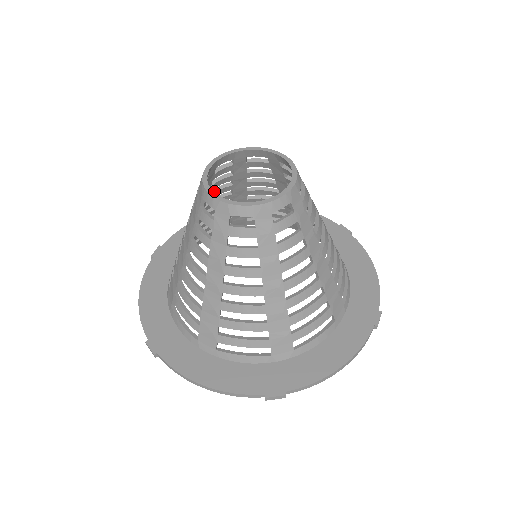
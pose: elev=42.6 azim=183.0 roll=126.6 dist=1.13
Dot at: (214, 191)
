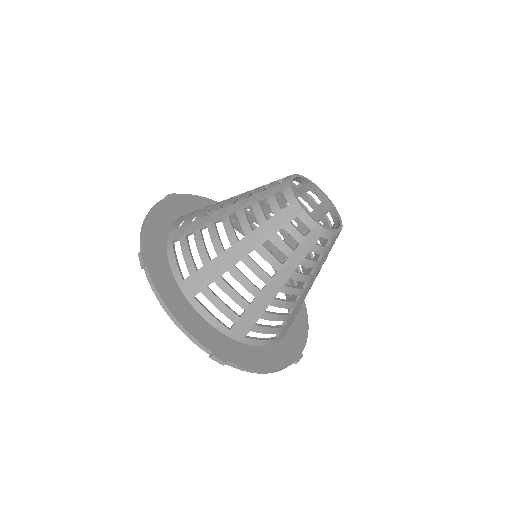
Dot at: occluded
